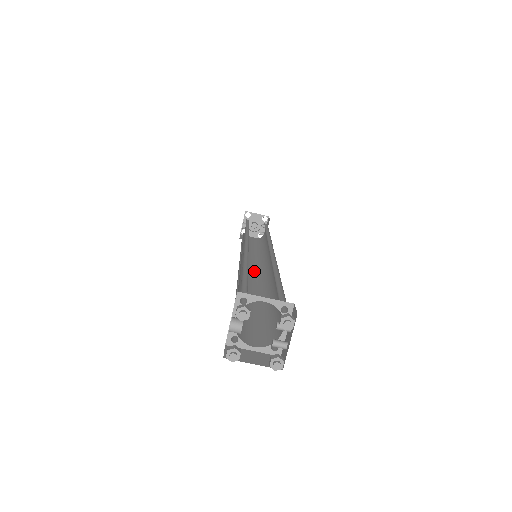
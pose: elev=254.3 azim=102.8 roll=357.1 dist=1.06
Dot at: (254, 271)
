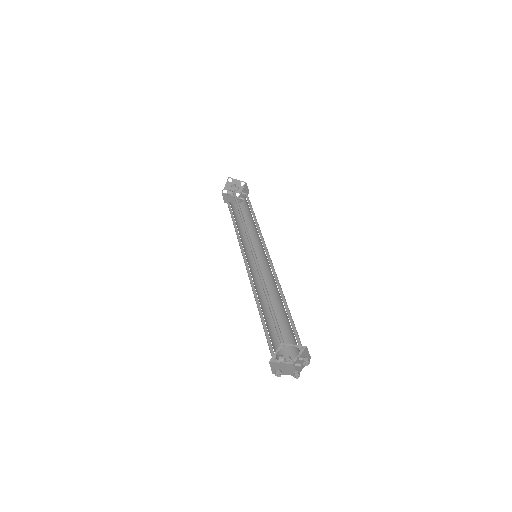
Dot at: (254, 265)
